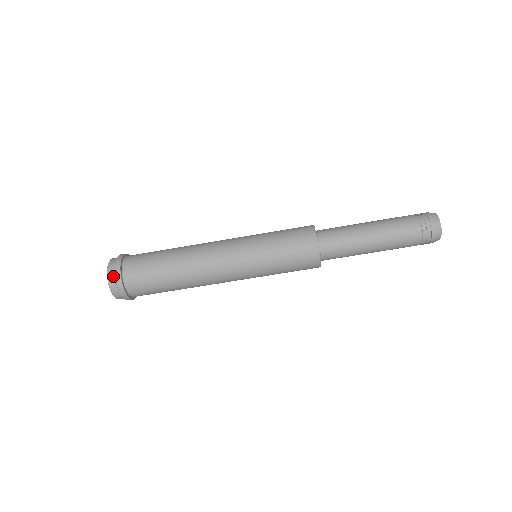
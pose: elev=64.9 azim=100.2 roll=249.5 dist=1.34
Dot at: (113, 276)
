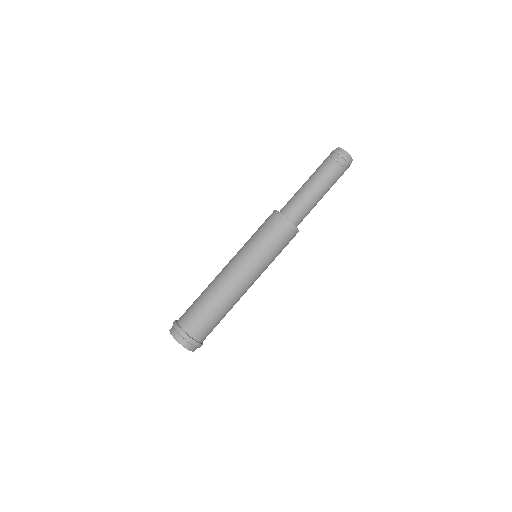
Dot at: (179, 337)
